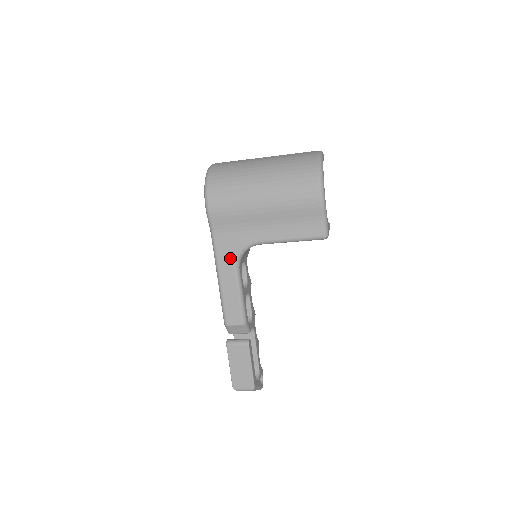
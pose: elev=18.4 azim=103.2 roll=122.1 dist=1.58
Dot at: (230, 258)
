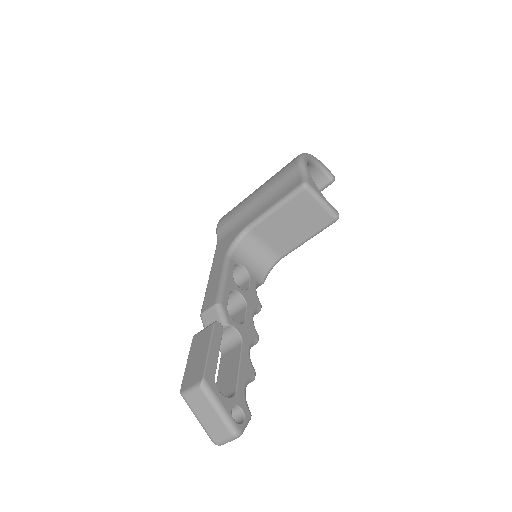
Dot at: (224, 251)
